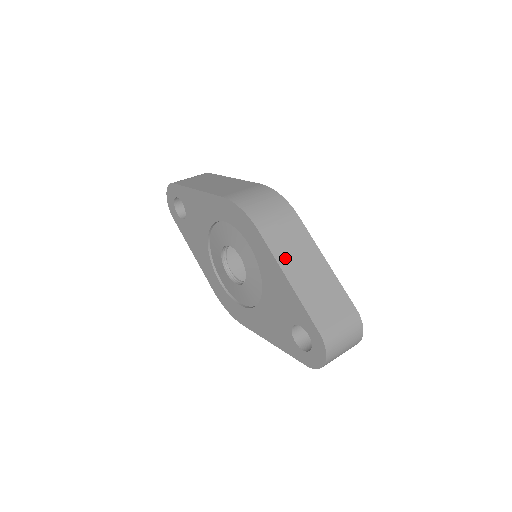
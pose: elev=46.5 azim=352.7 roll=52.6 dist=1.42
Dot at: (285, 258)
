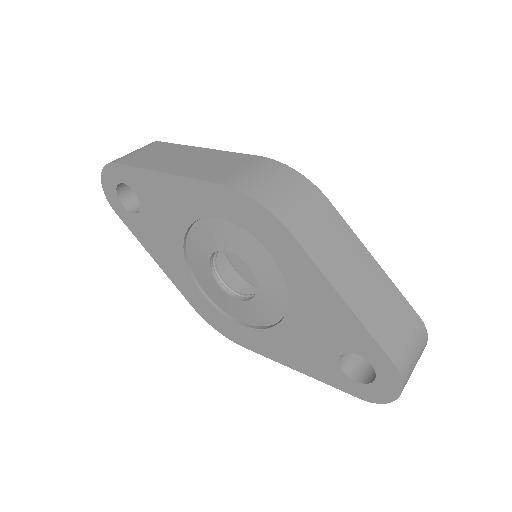
Dot at: (331, 266)
